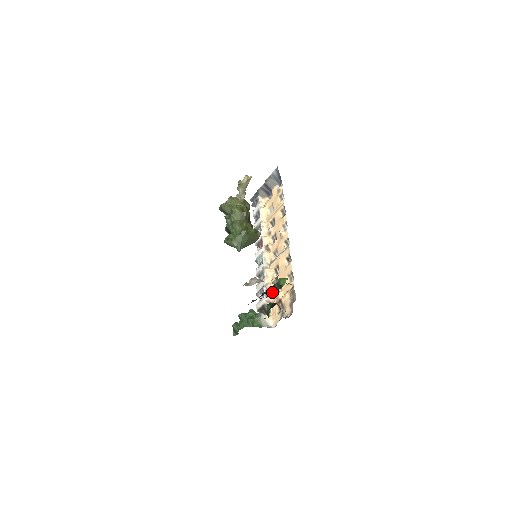
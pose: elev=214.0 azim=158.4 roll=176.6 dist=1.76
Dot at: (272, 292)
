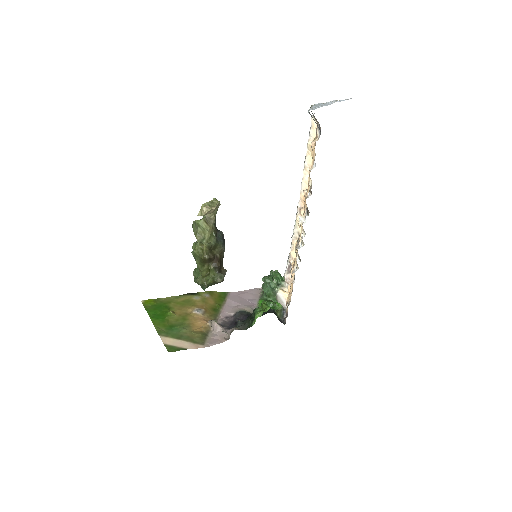
Dot at: (291, 273)
